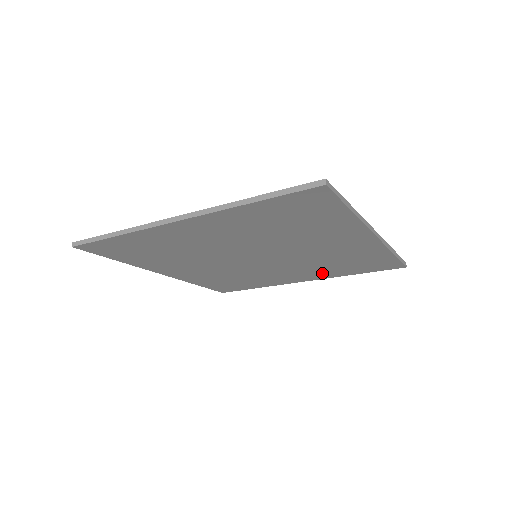
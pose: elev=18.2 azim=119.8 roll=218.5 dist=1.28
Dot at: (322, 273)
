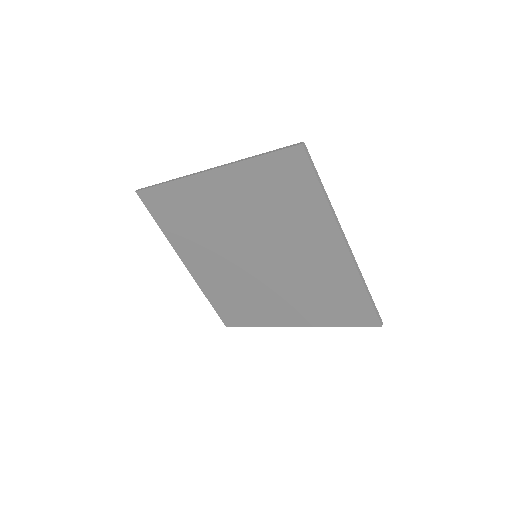
Dot at: (308, 312)
